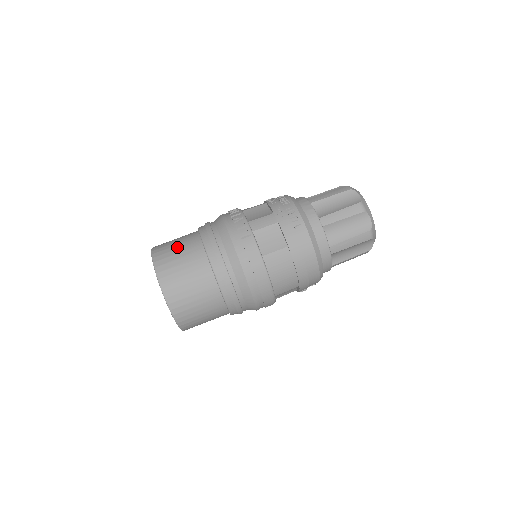
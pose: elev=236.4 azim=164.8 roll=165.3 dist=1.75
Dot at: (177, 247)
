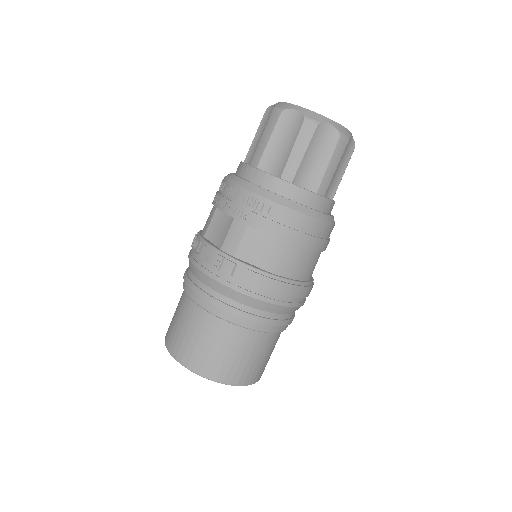
Dot at: (185, 330)
